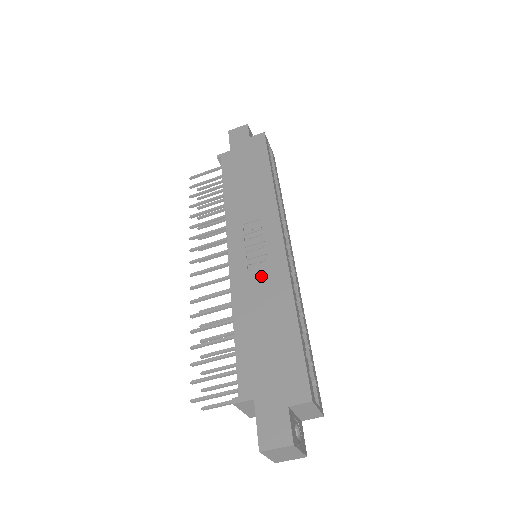
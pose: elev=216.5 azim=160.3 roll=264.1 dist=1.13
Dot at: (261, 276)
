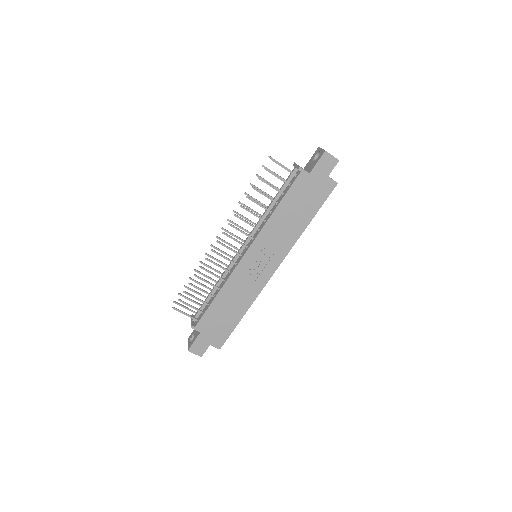
Dot at: (247, 284)
